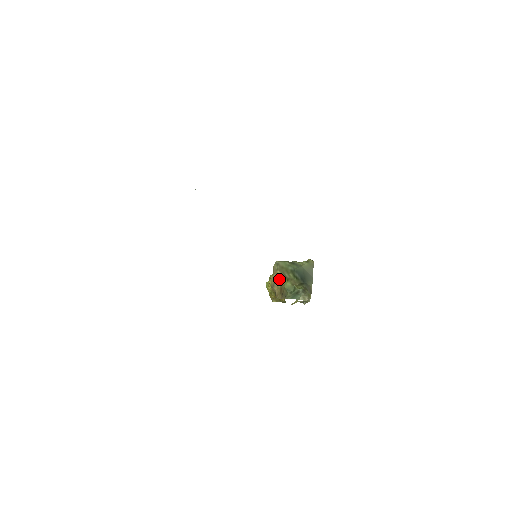
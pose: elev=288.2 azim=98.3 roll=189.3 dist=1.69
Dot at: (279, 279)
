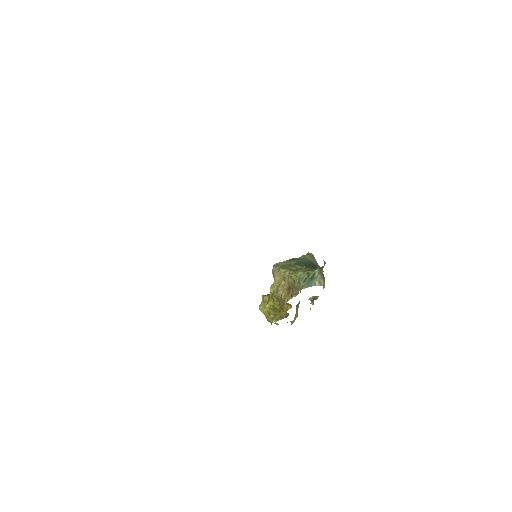
Dot at: (284, 277)
